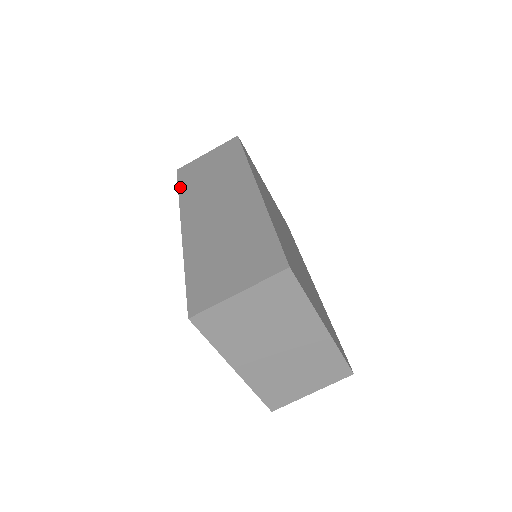
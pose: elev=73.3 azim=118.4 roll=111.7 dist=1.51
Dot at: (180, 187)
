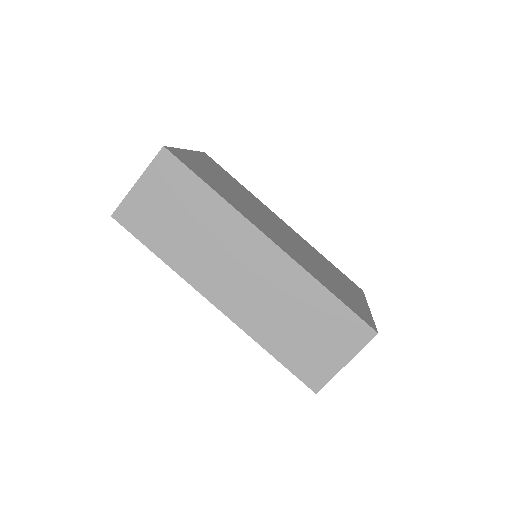
Dot at: (152, 248)
